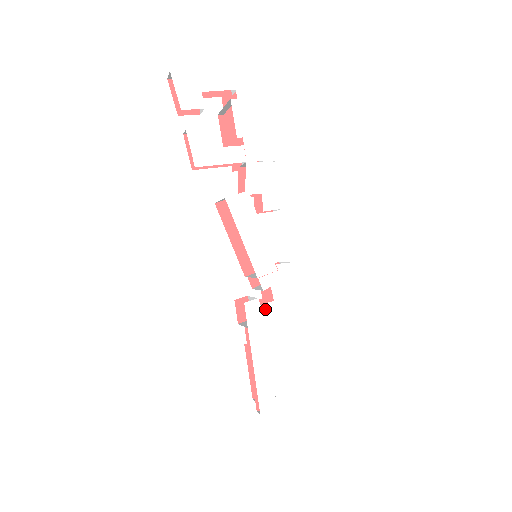
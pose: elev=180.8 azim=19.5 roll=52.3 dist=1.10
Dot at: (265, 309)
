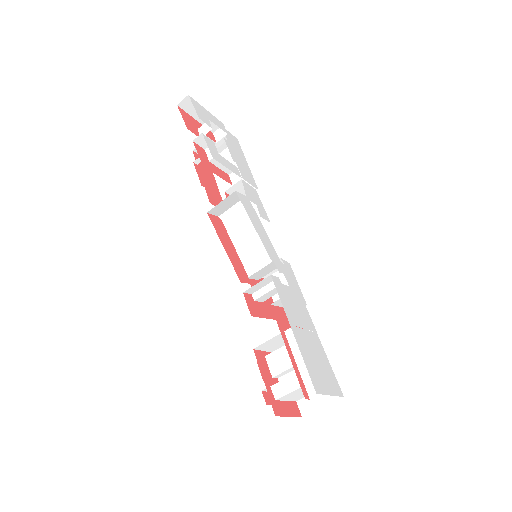
Dot at: (286, 289)
